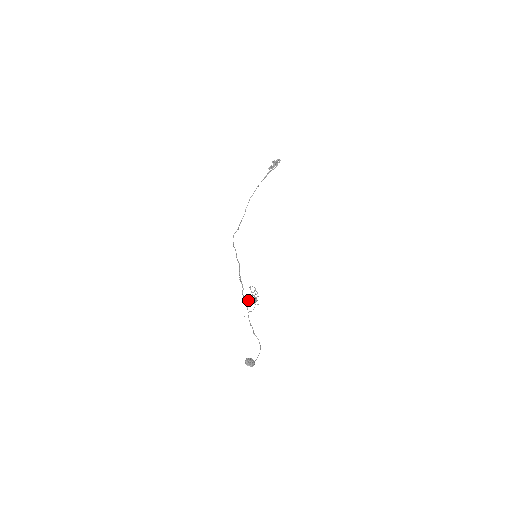
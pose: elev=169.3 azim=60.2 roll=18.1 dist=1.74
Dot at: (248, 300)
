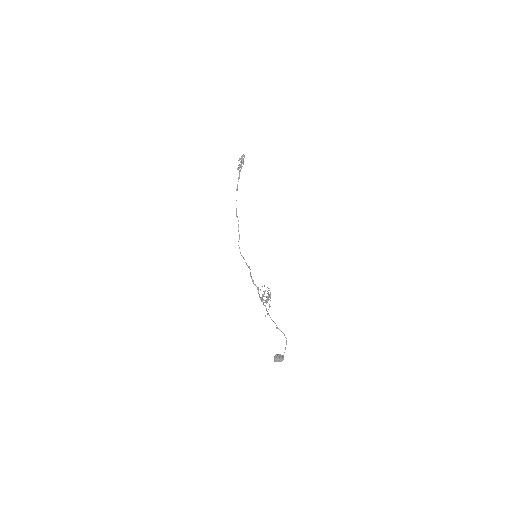
Dot at: (263, 300)
